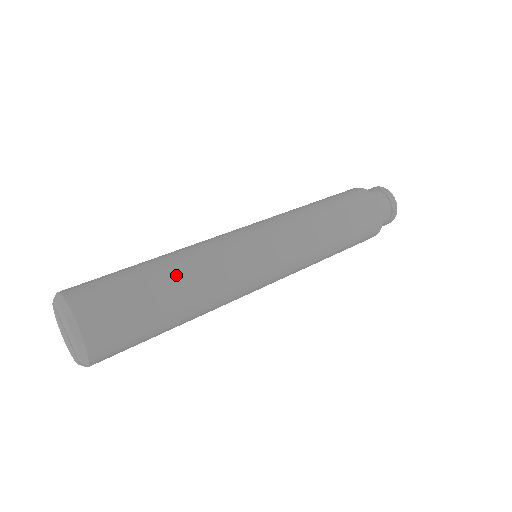
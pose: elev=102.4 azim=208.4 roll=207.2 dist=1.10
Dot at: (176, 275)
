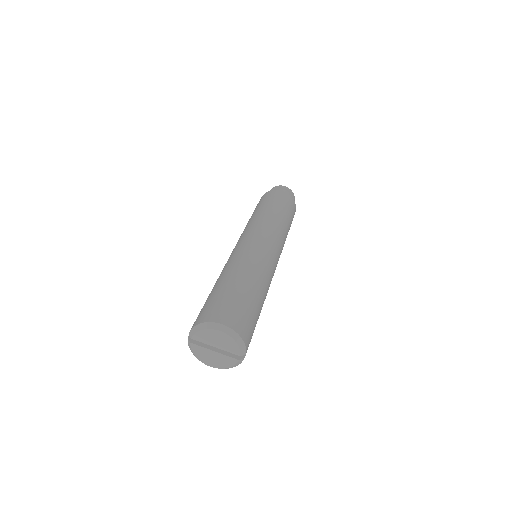
Dot at: (241, 277)
